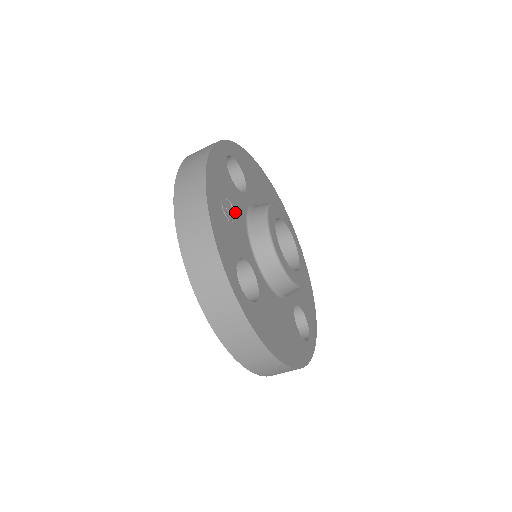
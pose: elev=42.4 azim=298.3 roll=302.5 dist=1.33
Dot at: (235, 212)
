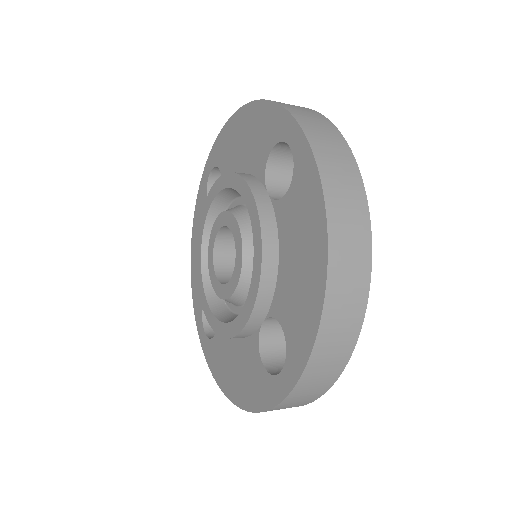
Dot at: occluded
